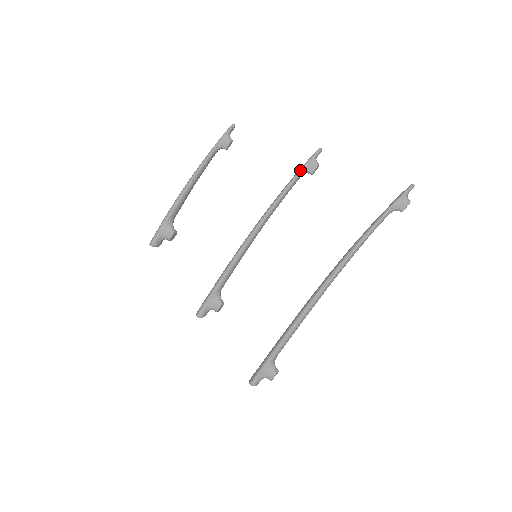
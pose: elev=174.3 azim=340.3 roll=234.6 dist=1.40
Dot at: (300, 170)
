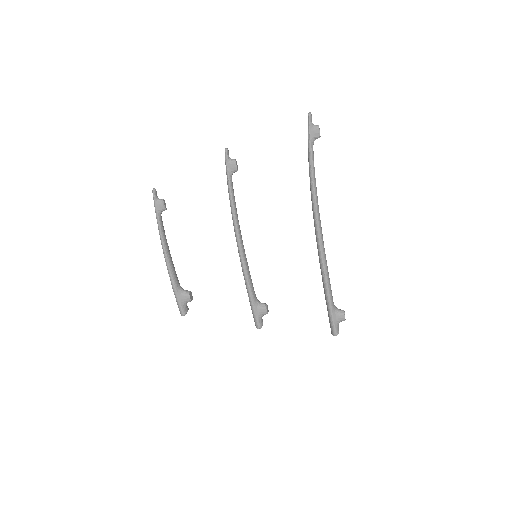
Dot at: (227, 176)
